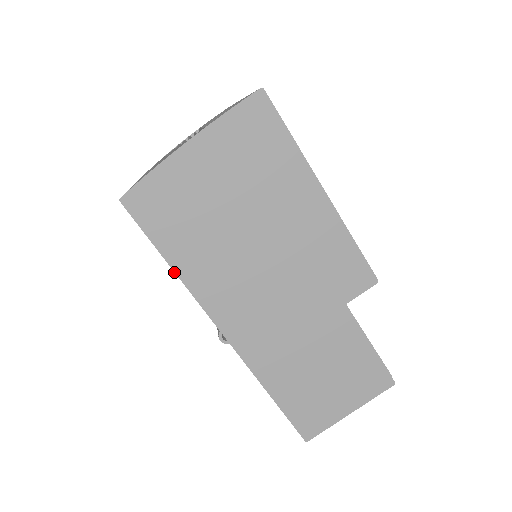
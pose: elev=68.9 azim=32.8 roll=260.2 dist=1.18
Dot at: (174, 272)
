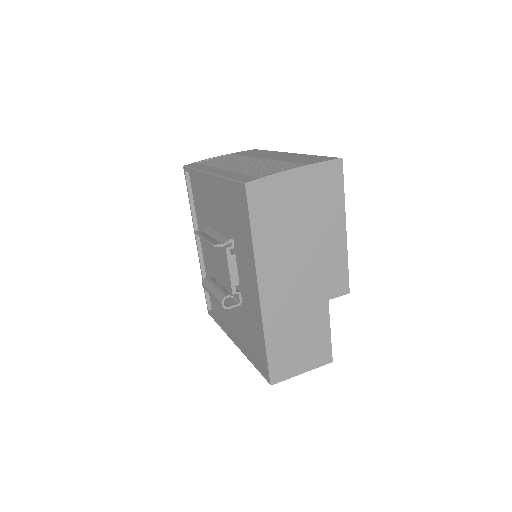
Dot at: (216, 244)
